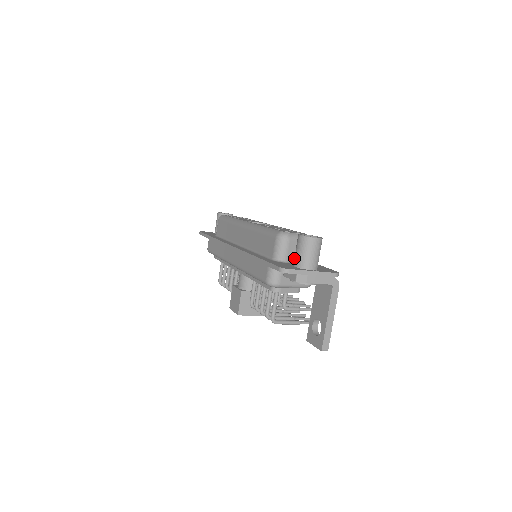
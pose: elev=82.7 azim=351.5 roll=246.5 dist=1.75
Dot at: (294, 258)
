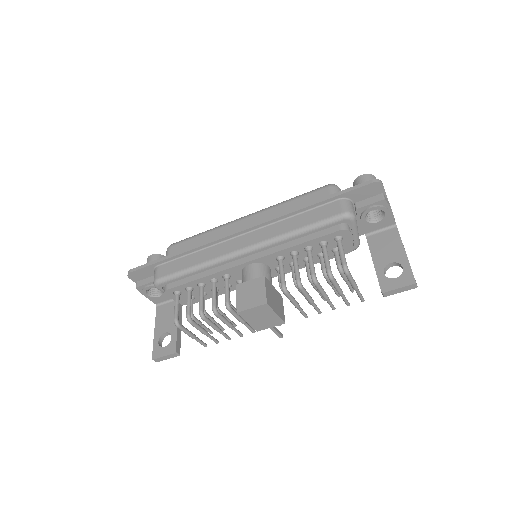
Dot at: occluded
